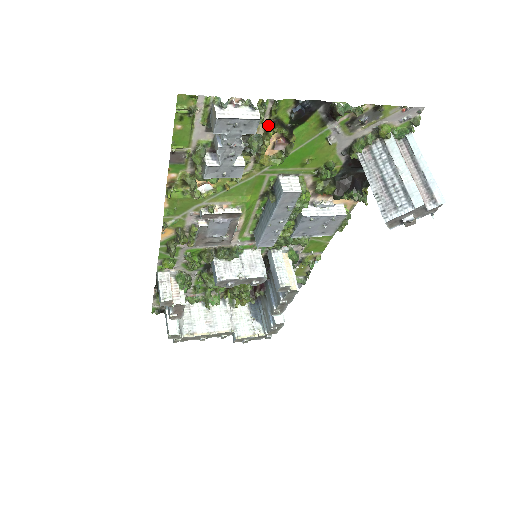
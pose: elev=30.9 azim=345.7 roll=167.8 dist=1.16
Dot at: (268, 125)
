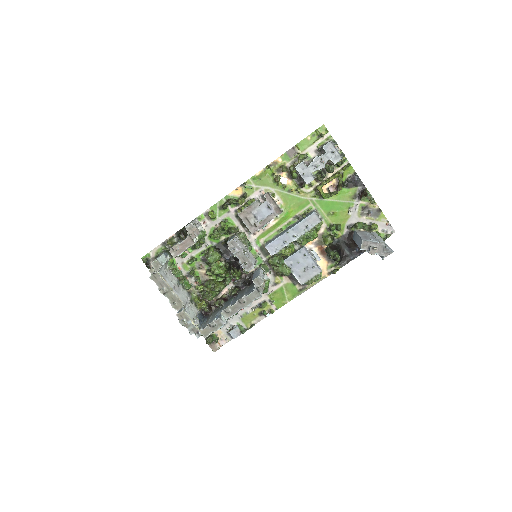
Dot at: (337, 172)
